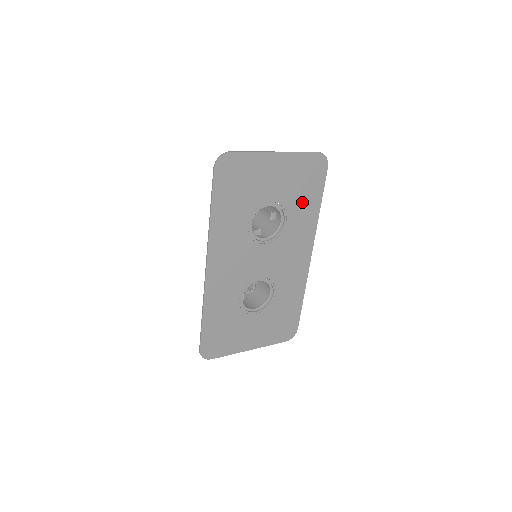
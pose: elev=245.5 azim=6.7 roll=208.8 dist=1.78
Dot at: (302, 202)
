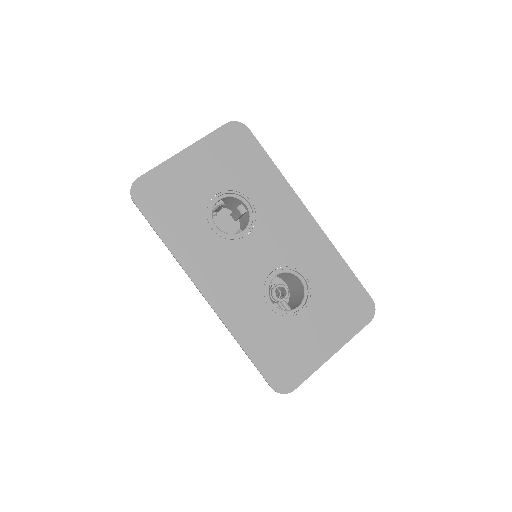
Dot at: (251, 174)
